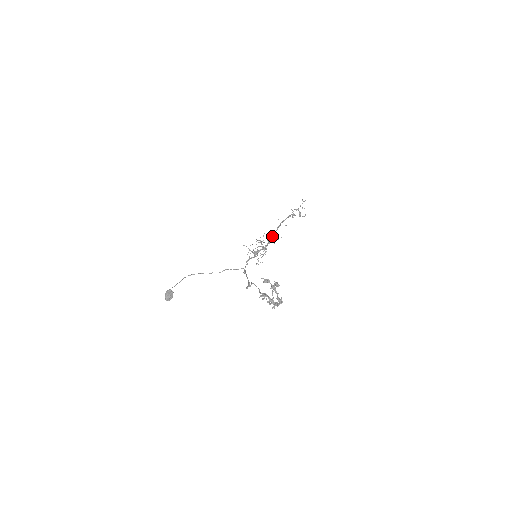
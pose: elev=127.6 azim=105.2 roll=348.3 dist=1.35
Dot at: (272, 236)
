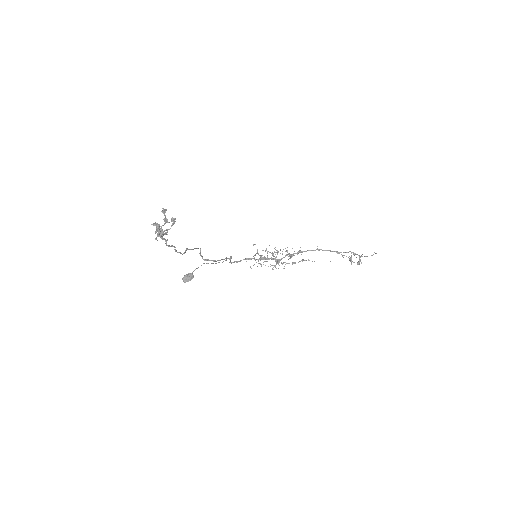
Dot at: (294, 253)
